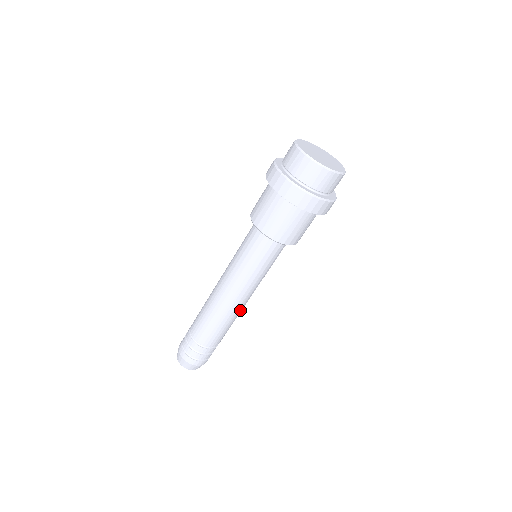
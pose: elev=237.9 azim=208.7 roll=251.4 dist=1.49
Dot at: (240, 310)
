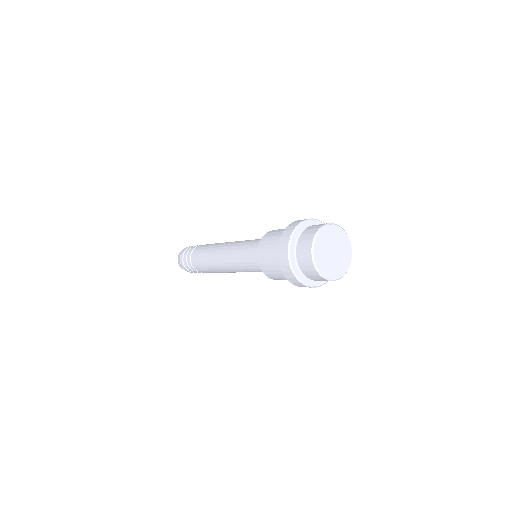
Dot at: occluded
